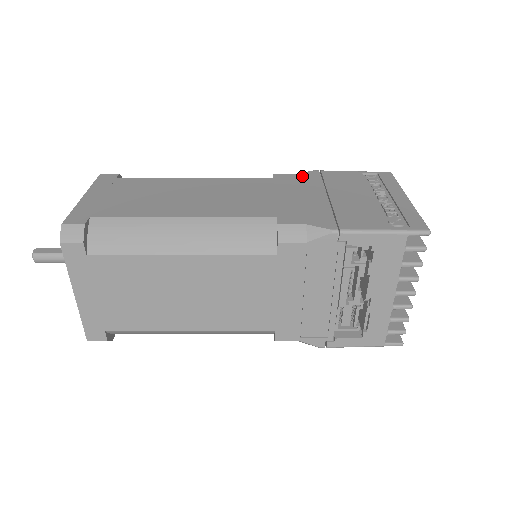
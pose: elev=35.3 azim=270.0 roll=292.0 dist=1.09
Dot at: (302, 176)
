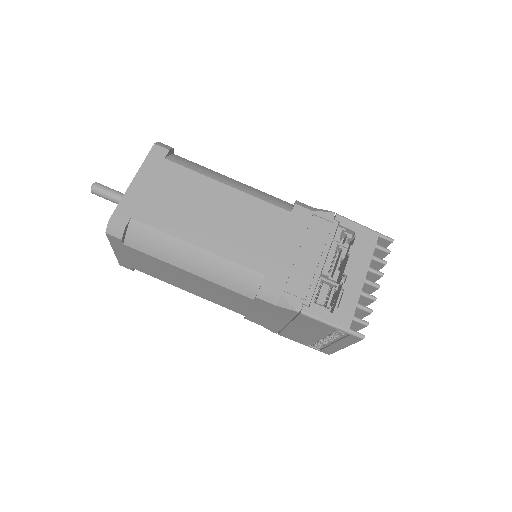
Dot at: occluded
